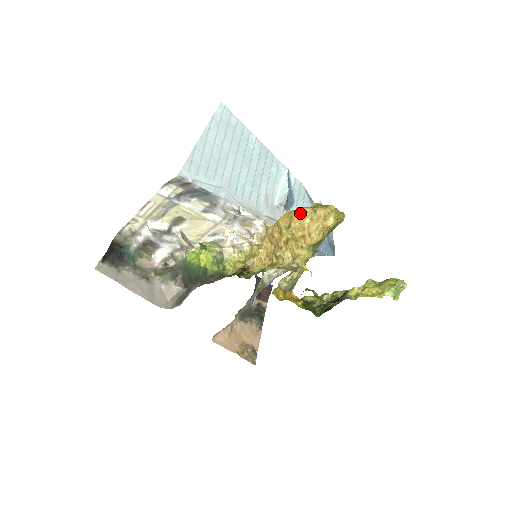
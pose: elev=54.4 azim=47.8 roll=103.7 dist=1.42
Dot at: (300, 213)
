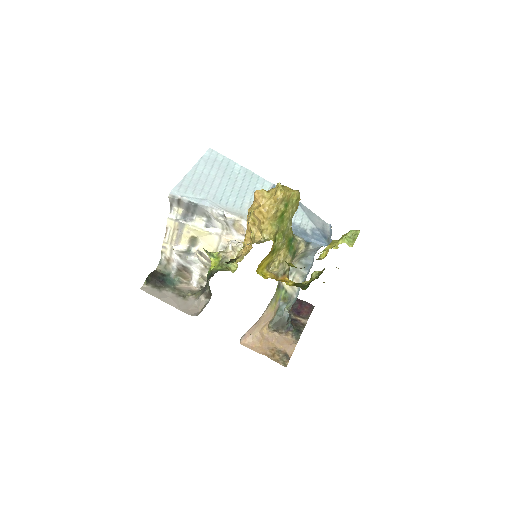
Dot at: (254, 195)
